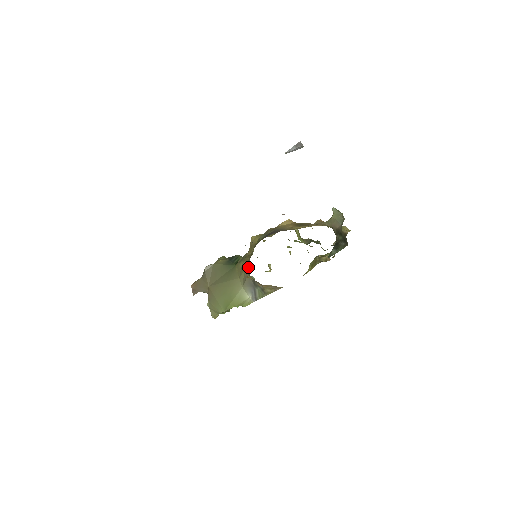
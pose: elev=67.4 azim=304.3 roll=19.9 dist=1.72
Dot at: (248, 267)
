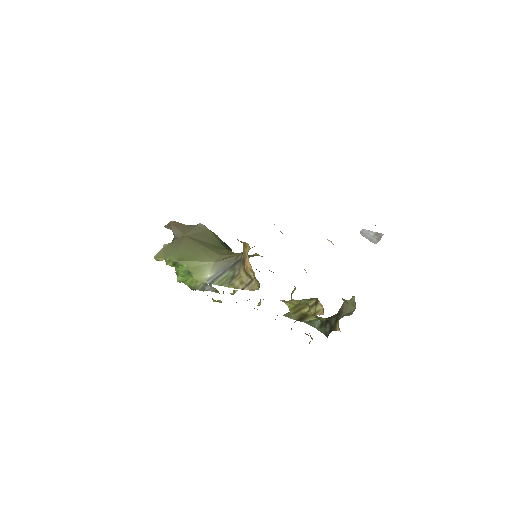
Dot at: occluded
